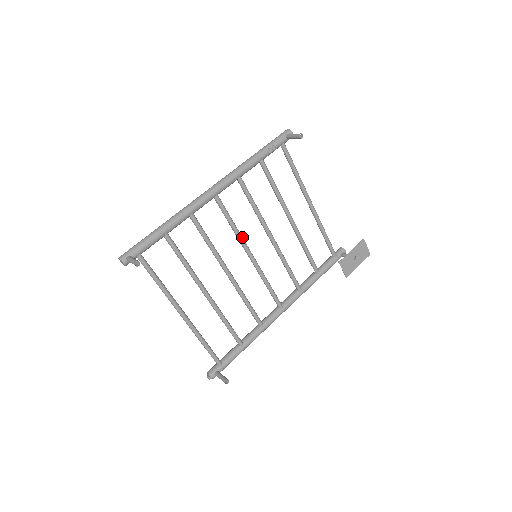
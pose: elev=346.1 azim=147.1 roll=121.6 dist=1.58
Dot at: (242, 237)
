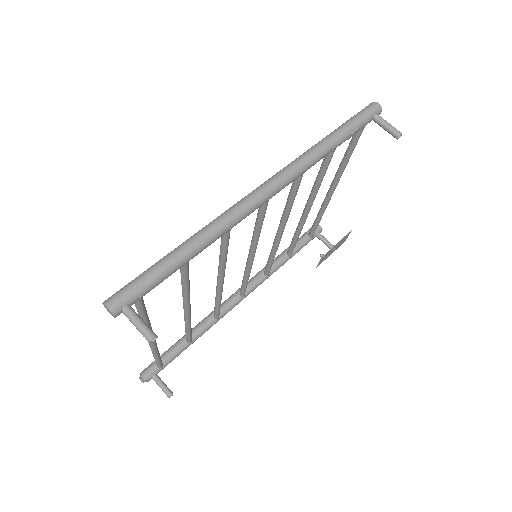
Dot at: occluded
